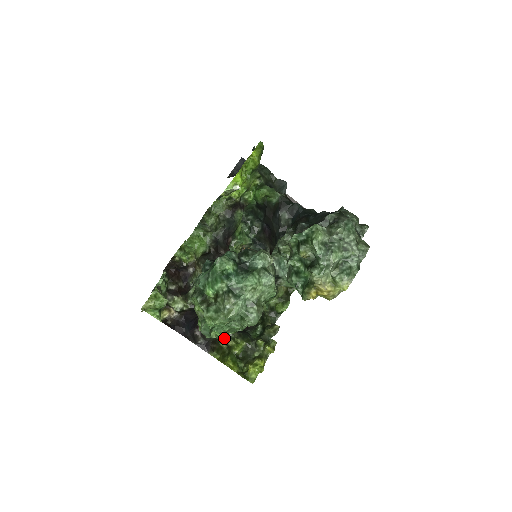
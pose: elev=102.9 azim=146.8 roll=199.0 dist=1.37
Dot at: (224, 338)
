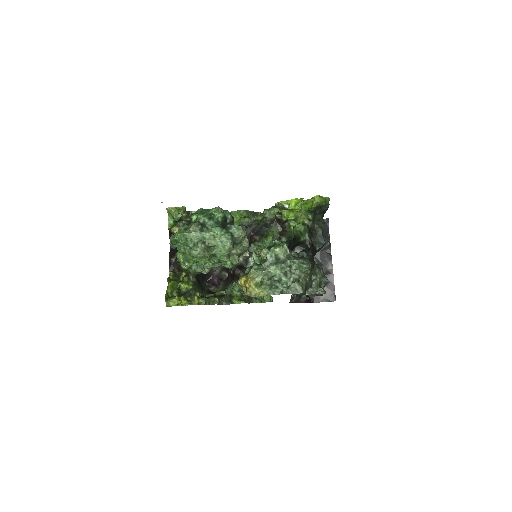
Dot at: (180, 261)
